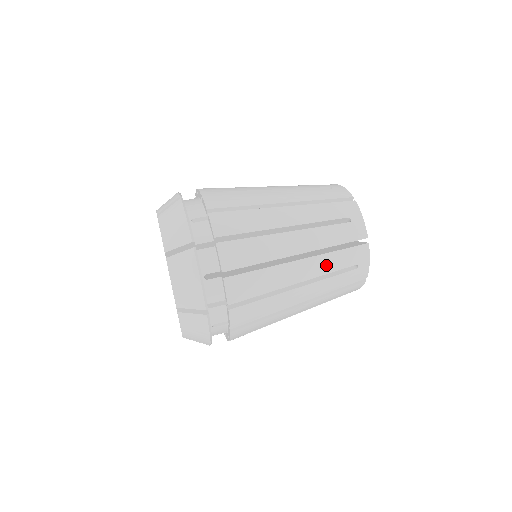
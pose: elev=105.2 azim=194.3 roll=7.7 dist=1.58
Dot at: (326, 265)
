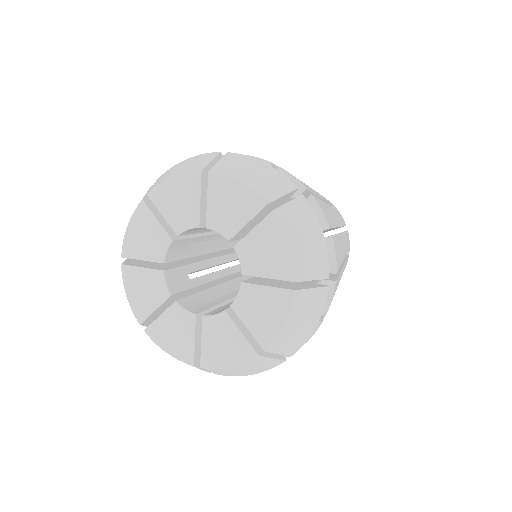
Dot at: (346, 244)
